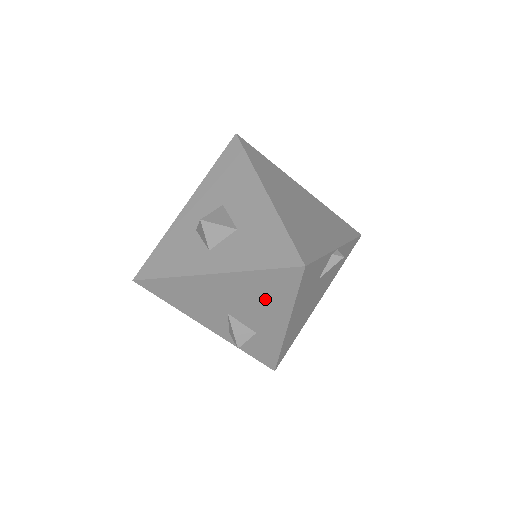
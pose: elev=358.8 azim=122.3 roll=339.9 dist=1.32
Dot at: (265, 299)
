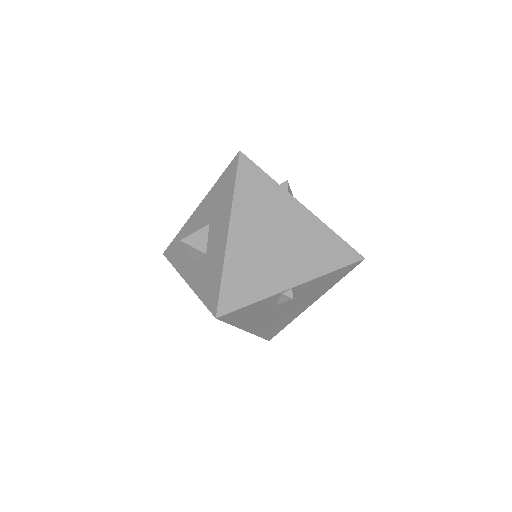
Dot at: occluded
